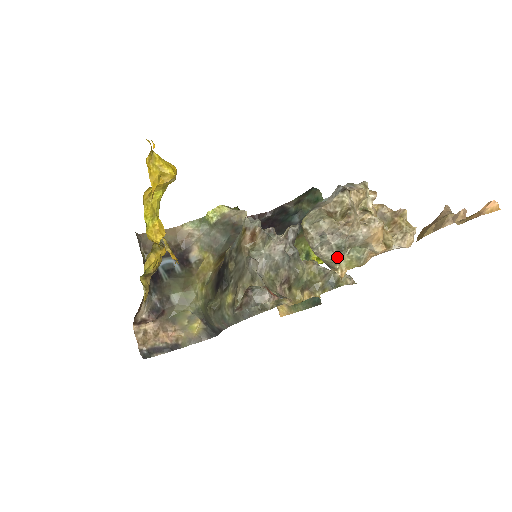
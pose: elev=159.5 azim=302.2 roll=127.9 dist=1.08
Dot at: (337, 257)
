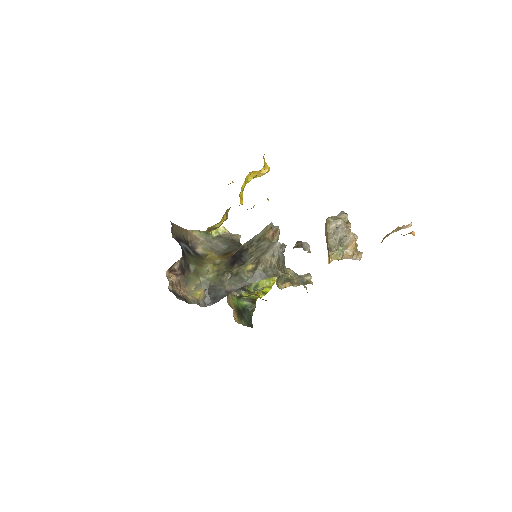
Dot at: (337, 246)
